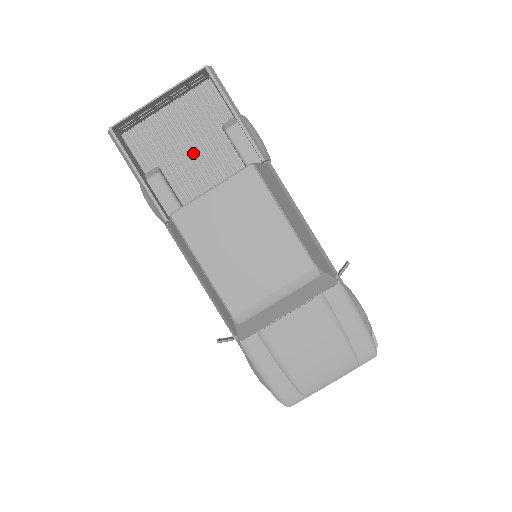
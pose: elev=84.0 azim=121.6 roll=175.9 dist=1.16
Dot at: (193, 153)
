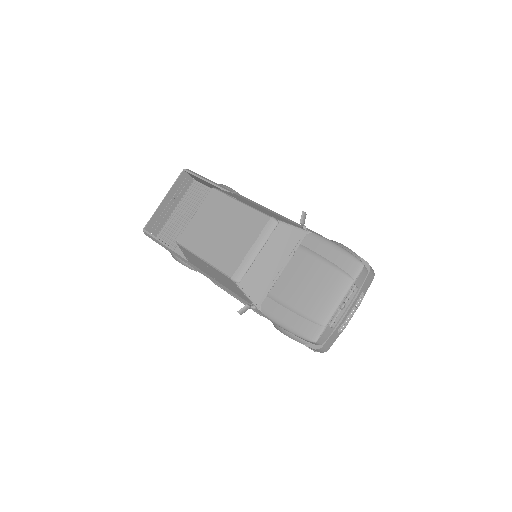
Dot at: occluded
